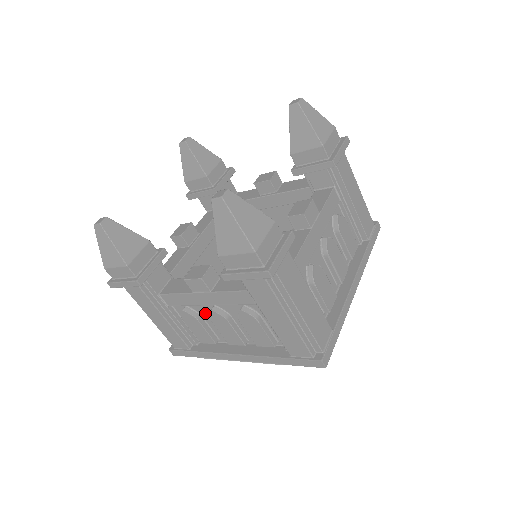
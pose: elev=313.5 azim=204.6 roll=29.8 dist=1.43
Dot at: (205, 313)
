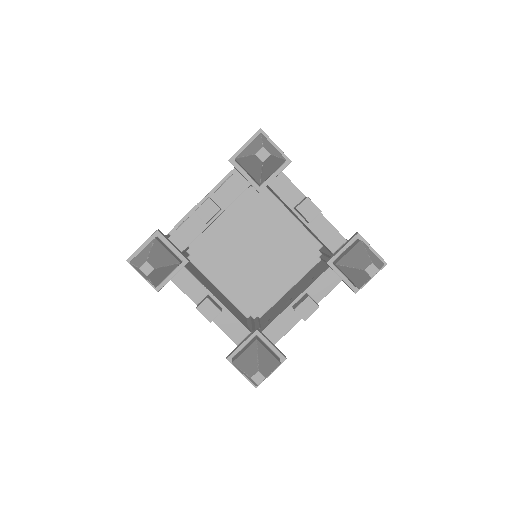
Dot at: occluded
